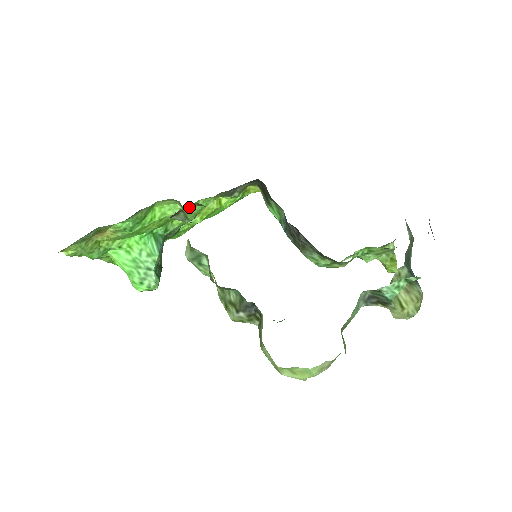
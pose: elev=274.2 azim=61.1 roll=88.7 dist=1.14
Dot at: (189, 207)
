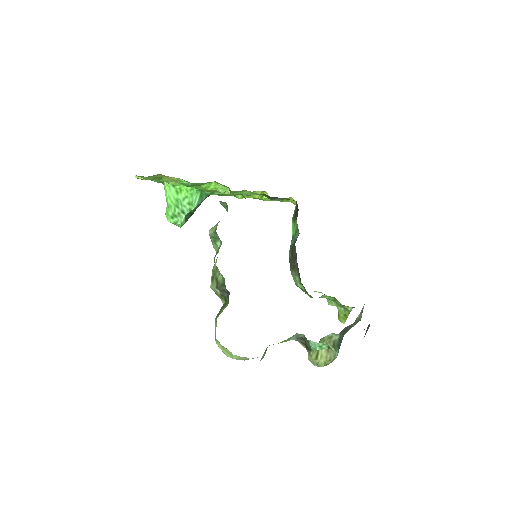
Dot at: (237, 191)
